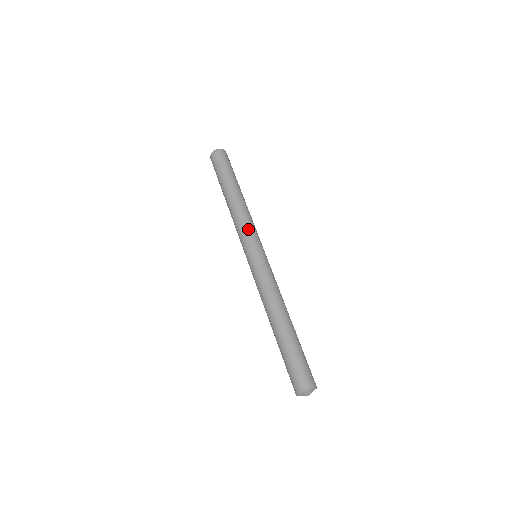
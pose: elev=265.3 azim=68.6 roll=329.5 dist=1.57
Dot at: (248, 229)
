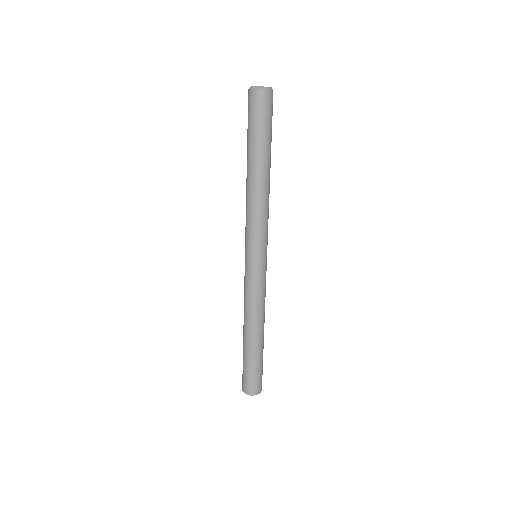
Dot at: (259, 230)
